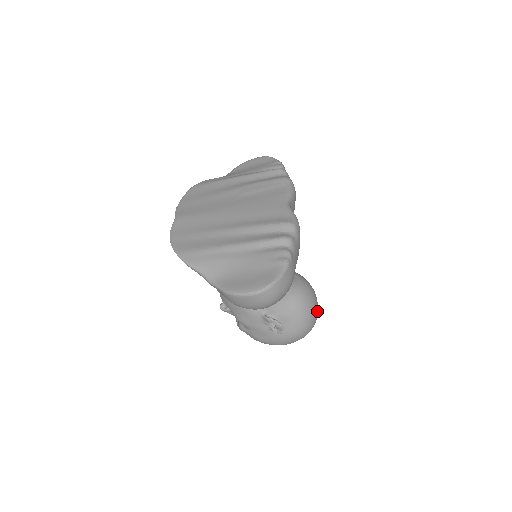
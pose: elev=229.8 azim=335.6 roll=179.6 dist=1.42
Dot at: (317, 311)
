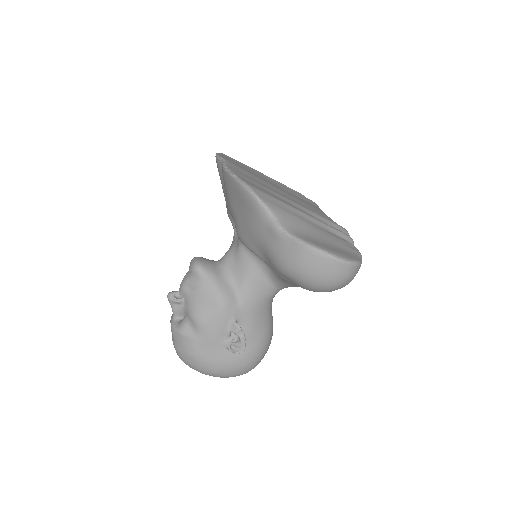
Dot at: occluded
